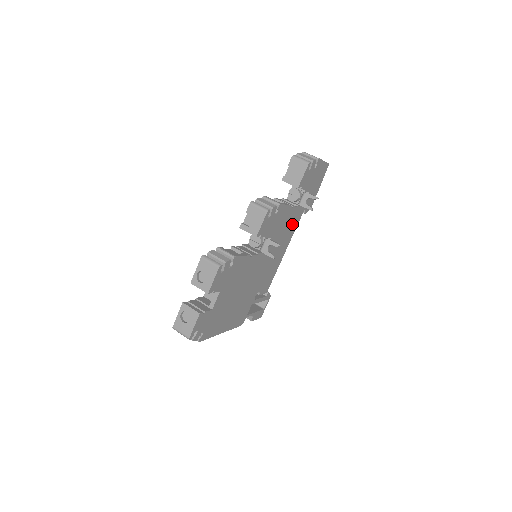
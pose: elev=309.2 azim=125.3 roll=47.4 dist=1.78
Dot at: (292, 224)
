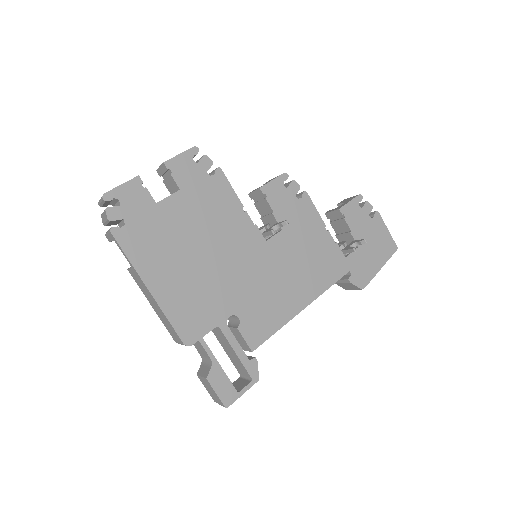
Dot at: (324, 266)
